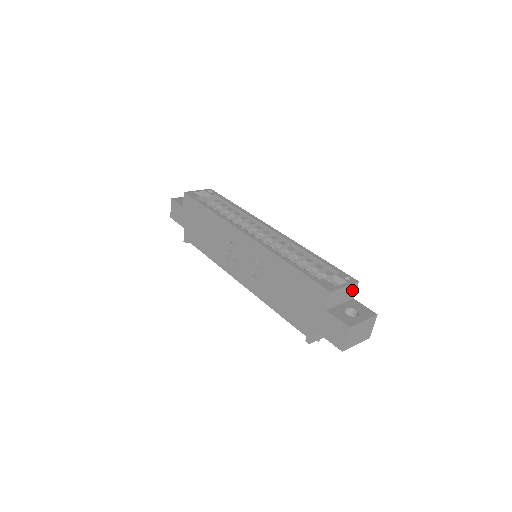
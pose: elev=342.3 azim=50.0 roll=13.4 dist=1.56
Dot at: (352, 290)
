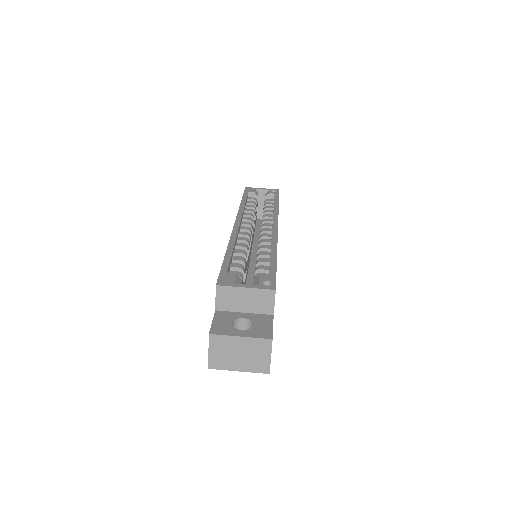
Dot at: (265, 299)
